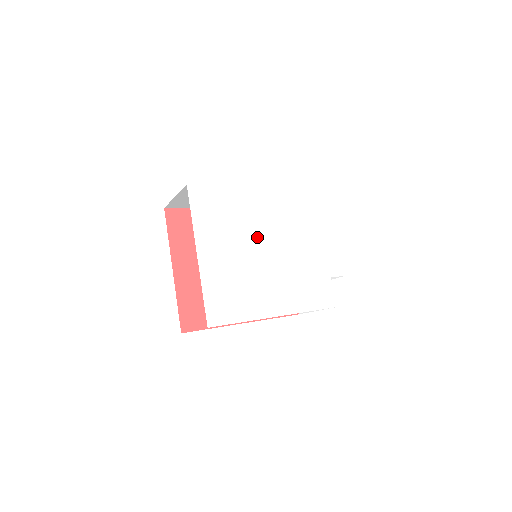
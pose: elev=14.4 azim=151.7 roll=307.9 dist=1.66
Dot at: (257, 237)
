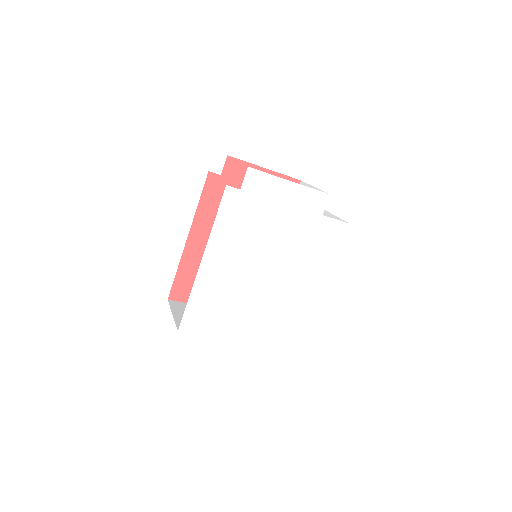
Dot at: (251, 281)
